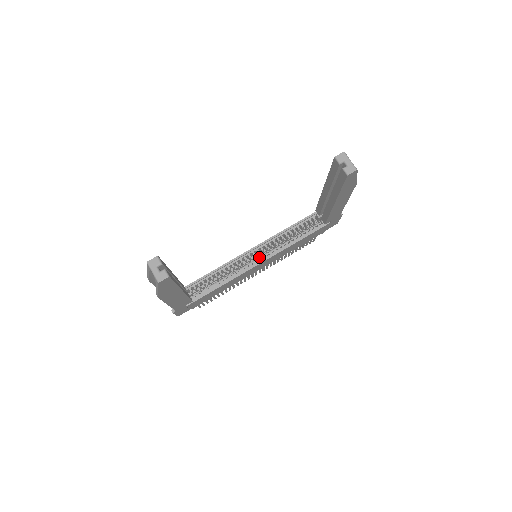
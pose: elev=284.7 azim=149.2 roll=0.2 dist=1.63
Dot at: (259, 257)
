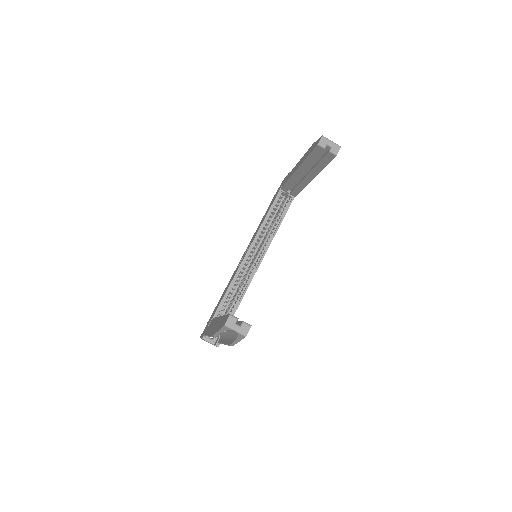
Dot at: (257, 255)
